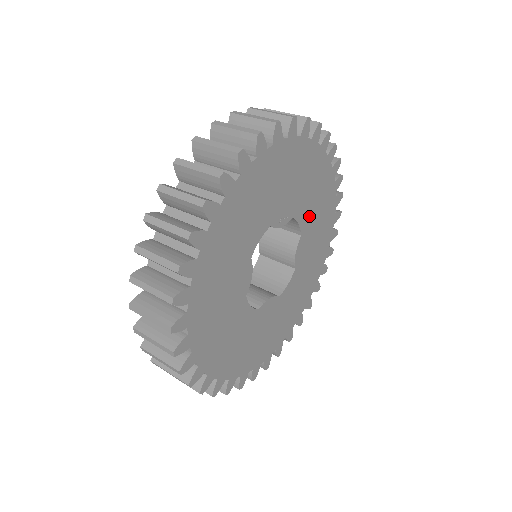
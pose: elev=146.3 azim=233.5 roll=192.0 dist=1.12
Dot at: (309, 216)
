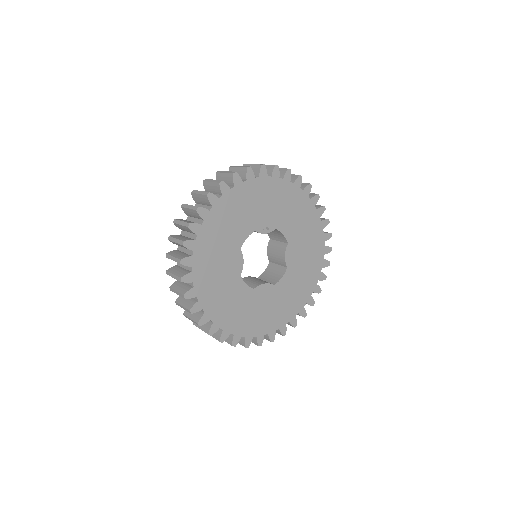
Dot at: (294, 231)
